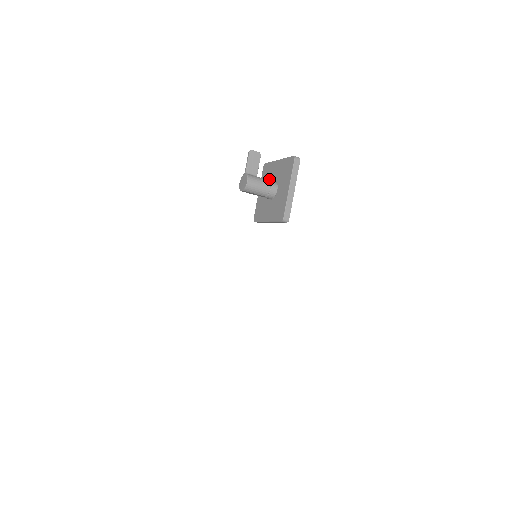
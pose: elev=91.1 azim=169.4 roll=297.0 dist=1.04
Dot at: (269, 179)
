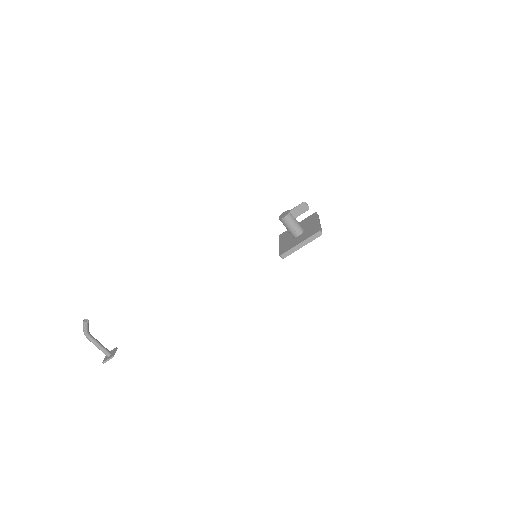
Dot at: (305, 224)
